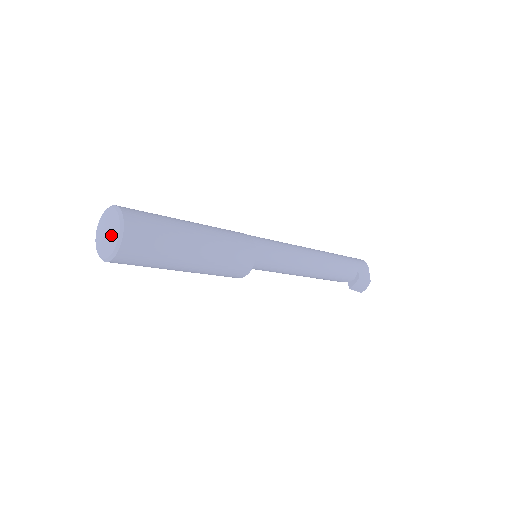
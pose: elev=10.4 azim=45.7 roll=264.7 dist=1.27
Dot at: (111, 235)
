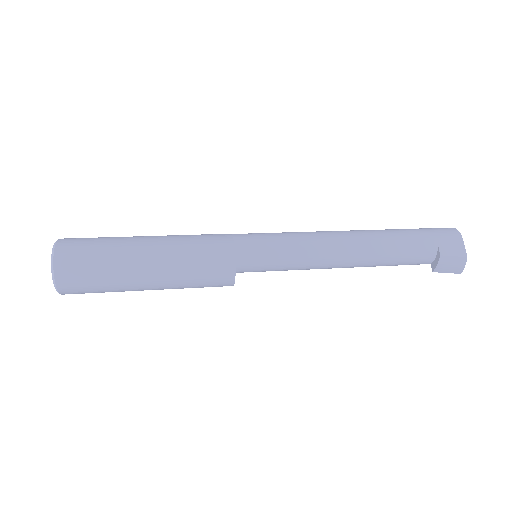
Dot at: occluded
